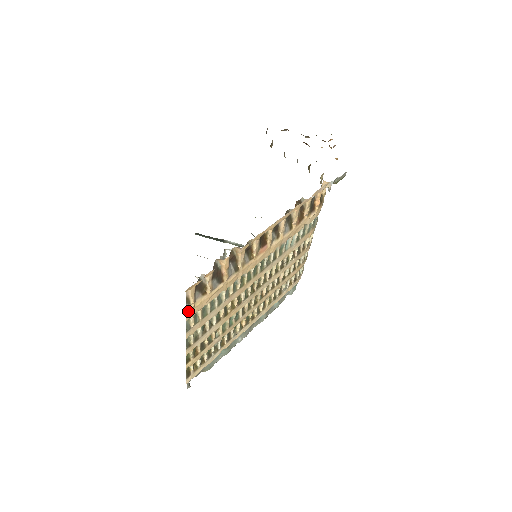
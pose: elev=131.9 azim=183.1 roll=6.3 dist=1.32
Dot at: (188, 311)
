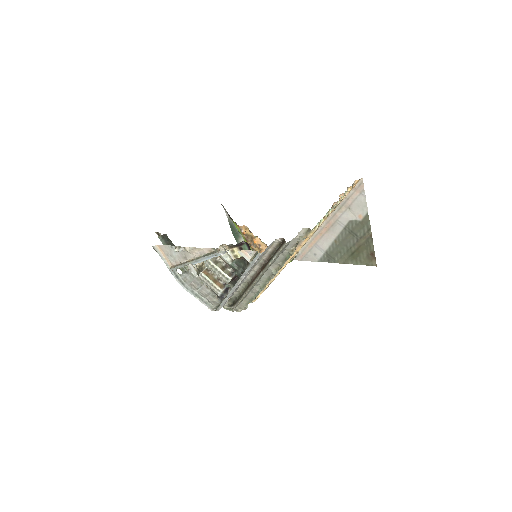
Dot at: occluded
